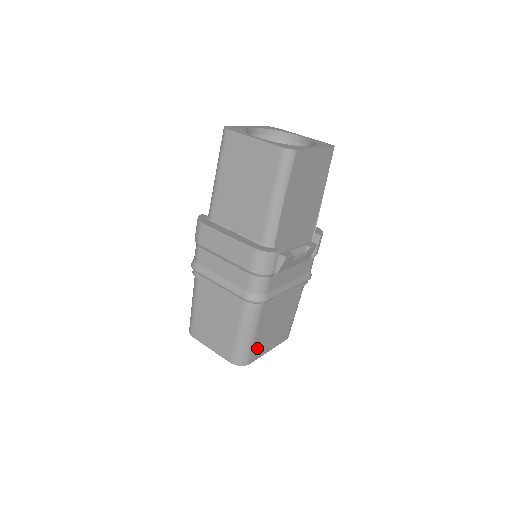
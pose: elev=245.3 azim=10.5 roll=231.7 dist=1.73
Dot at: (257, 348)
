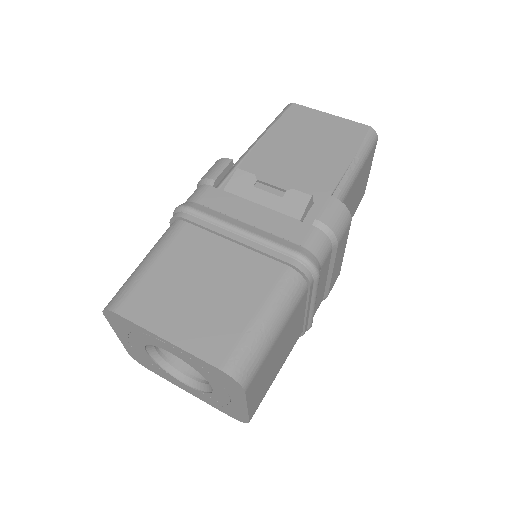
Dot at: (145, 296)
